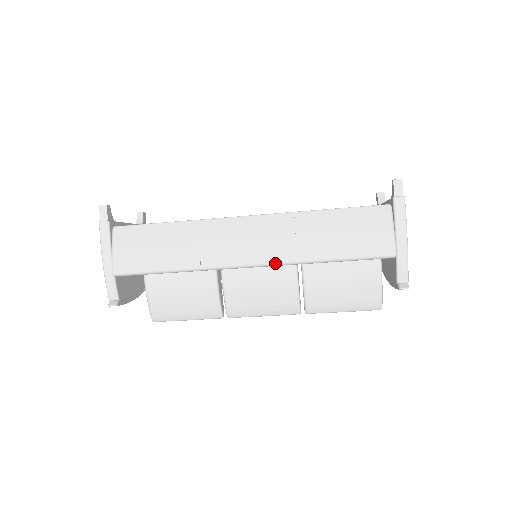
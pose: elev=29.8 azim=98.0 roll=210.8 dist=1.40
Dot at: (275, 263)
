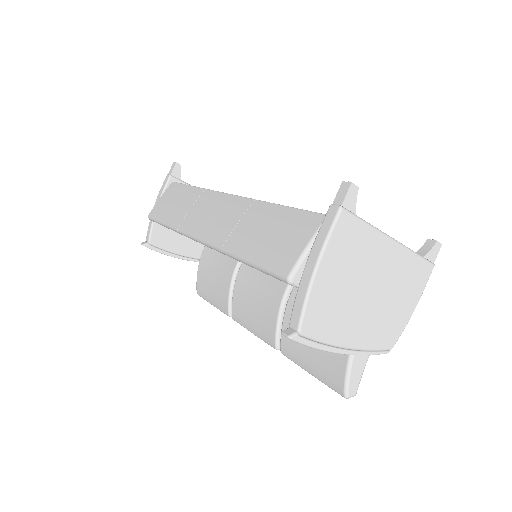
Dot at: (210, 244)
